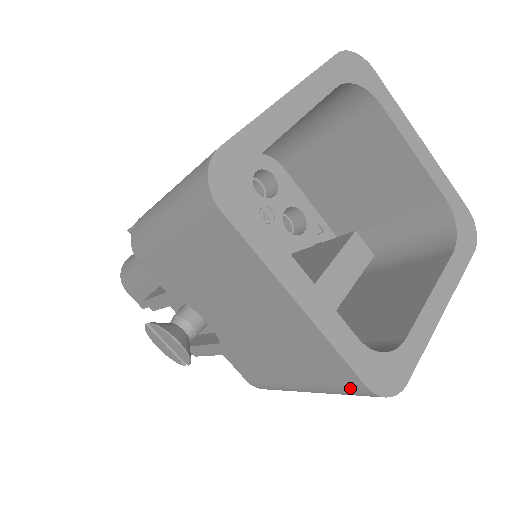
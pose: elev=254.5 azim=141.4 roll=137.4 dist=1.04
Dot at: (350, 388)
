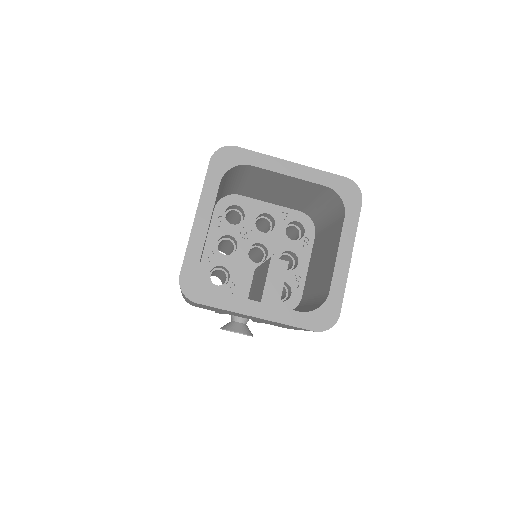
Dot at: occluded
